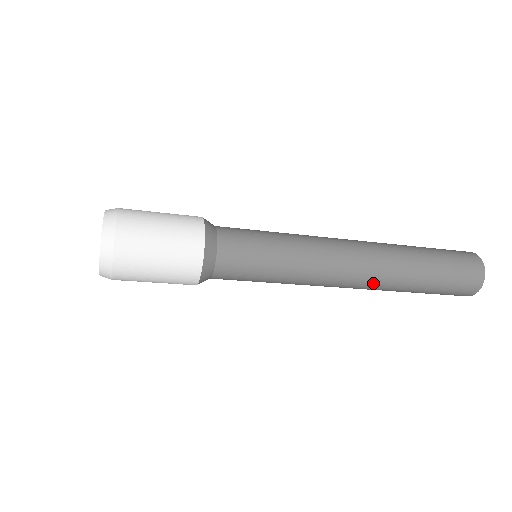
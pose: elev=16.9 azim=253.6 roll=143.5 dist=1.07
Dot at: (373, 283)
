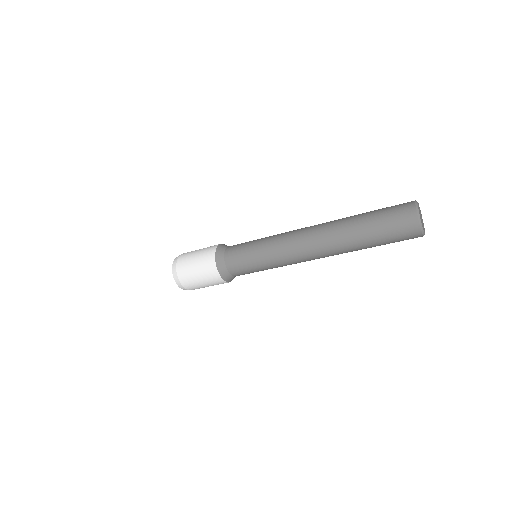
Dot at: (328, 253)
